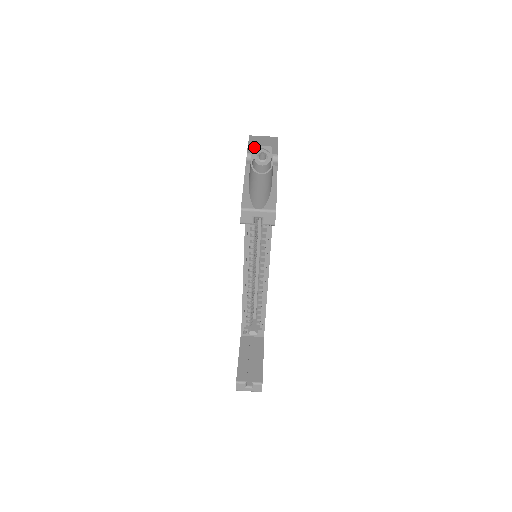
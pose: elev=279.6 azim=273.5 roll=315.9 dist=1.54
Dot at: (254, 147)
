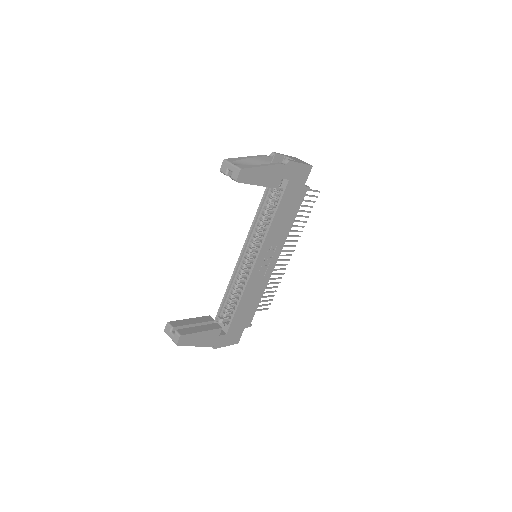
Dot at: (285, 156)
